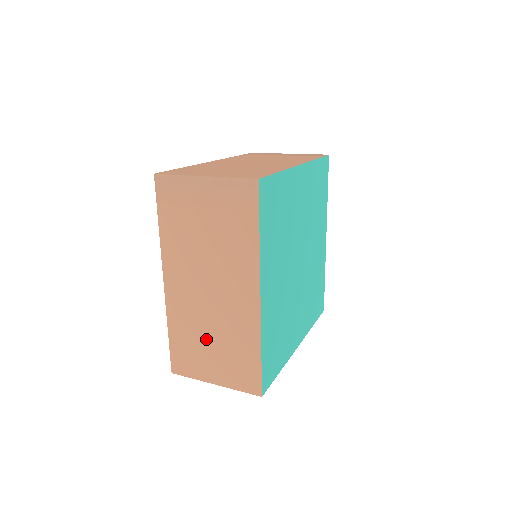
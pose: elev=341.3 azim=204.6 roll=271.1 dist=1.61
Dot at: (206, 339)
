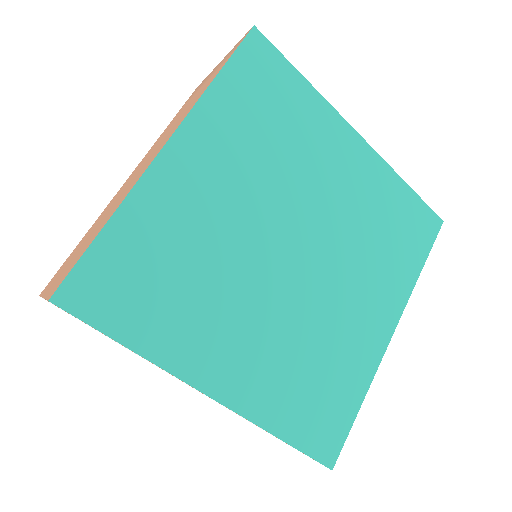
Dot at: occluded
